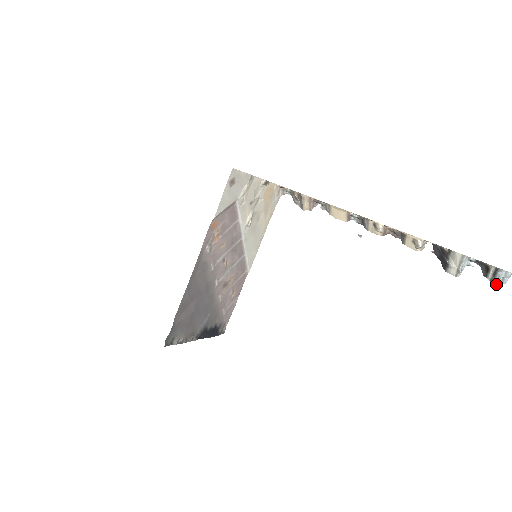
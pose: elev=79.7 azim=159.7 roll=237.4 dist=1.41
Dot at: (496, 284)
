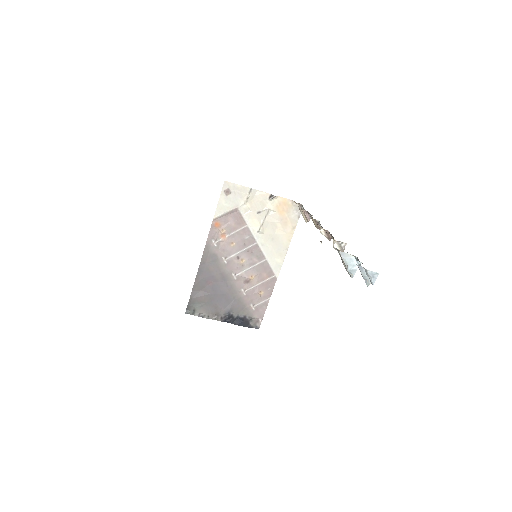
Dot at: (368, 285)
